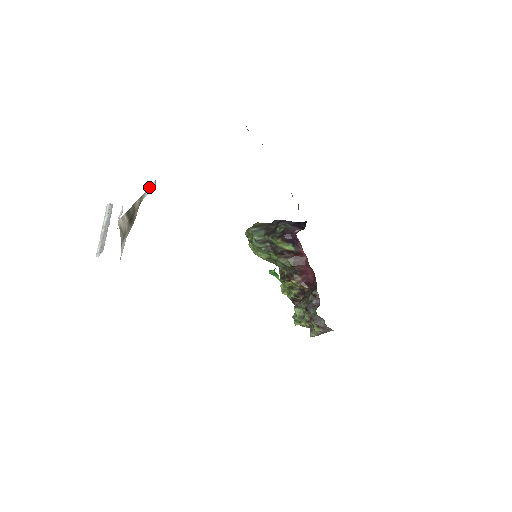
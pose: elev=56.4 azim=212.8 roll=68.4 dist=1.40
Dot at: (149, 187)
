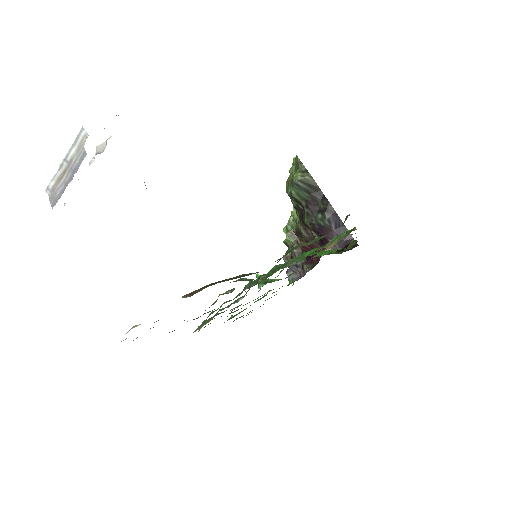
Dot at: occluded
